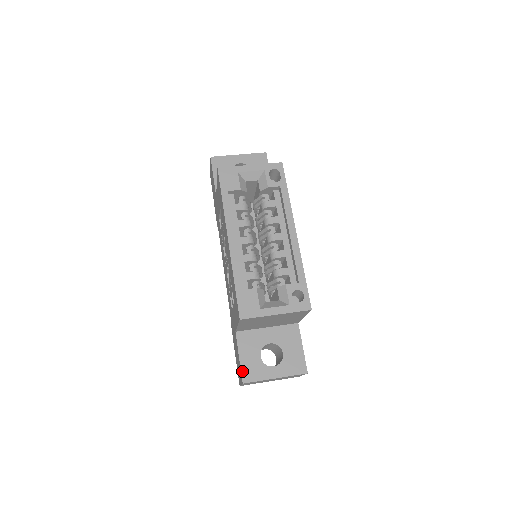
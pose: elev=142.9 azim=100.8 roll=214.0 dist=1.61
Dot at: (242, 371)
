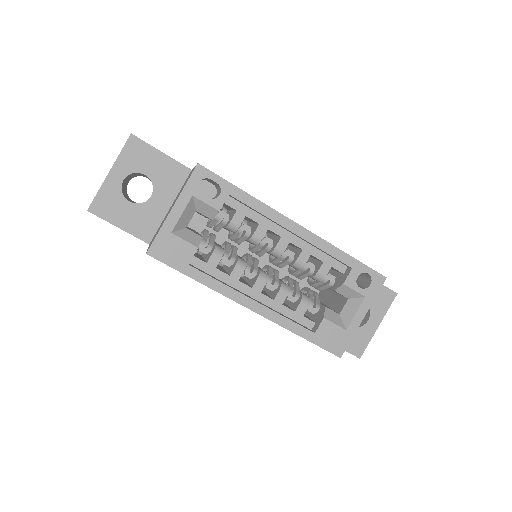
Dot at: (350, 352)
